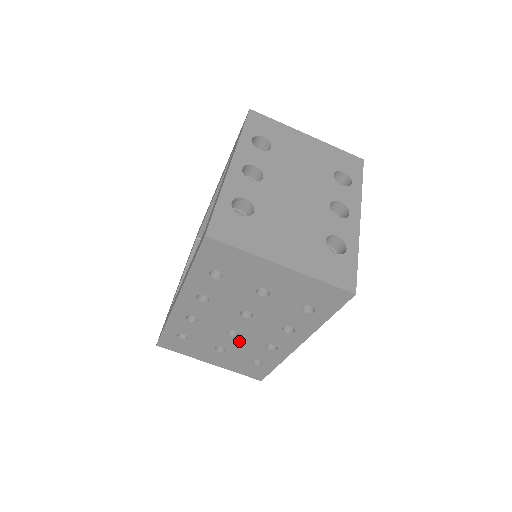
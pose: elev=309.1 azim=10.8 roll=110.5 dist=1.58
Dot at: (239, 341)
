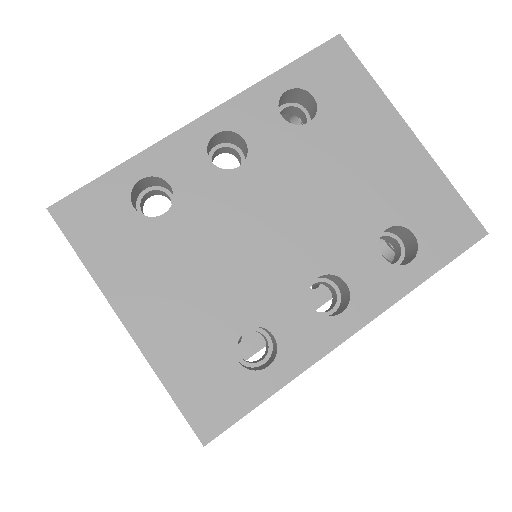
Dot at: occluded
